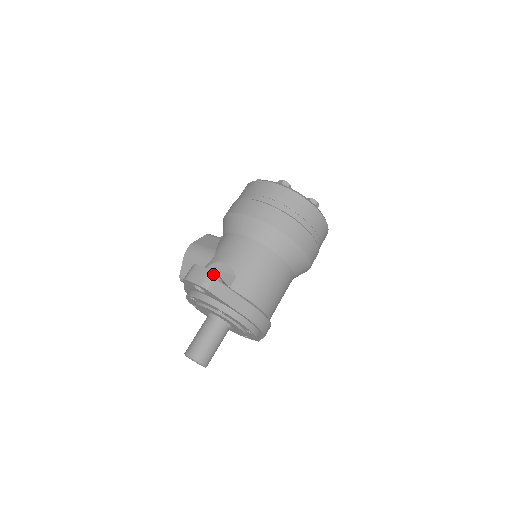
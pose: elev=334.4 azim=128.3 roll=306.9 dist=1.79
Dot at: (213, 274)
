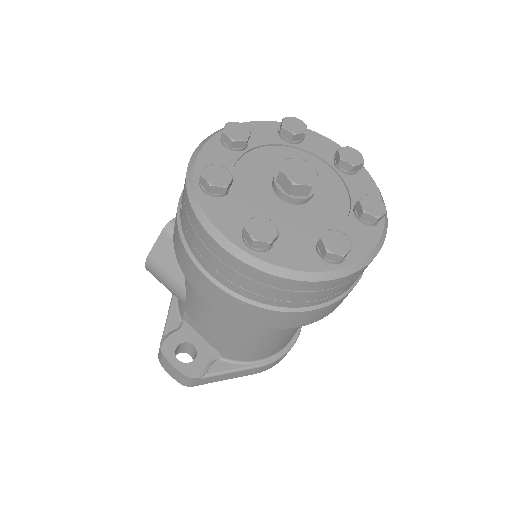
Dot at: (189, 378)
